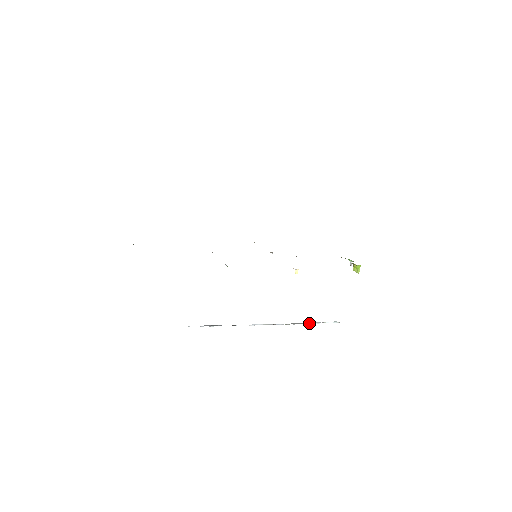
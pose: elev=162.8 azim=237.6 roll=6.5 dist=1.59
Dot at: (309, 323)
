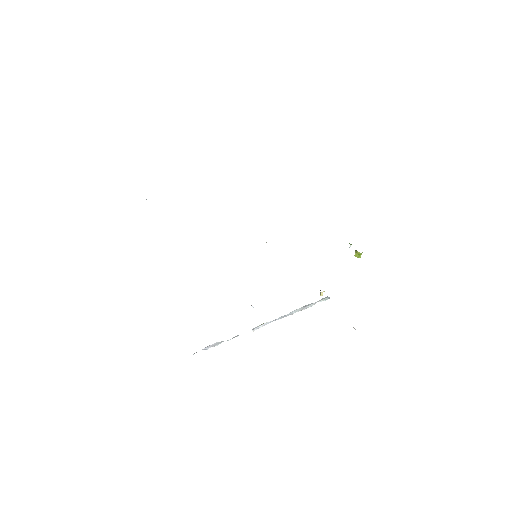
Dot at: (305, 308)
